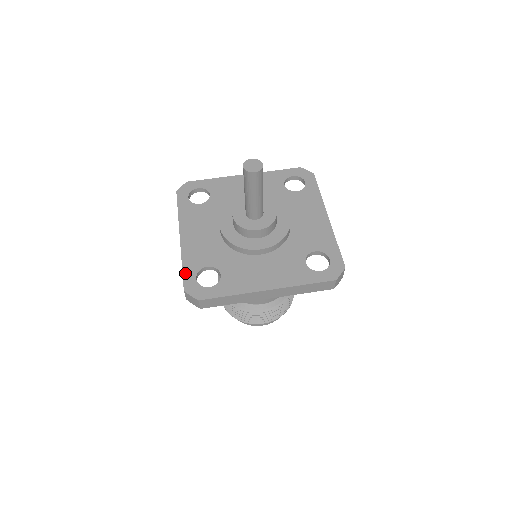
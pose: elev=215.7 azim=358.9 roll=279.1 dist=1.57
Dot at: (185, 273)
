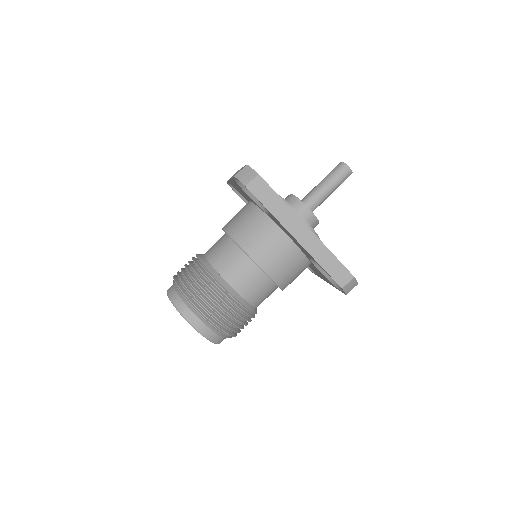
Dot at: occluded
